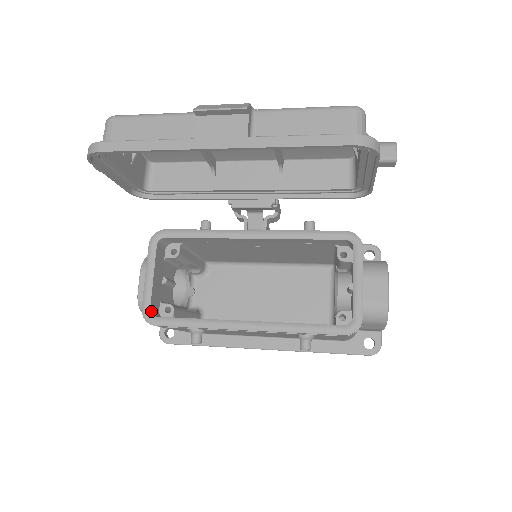
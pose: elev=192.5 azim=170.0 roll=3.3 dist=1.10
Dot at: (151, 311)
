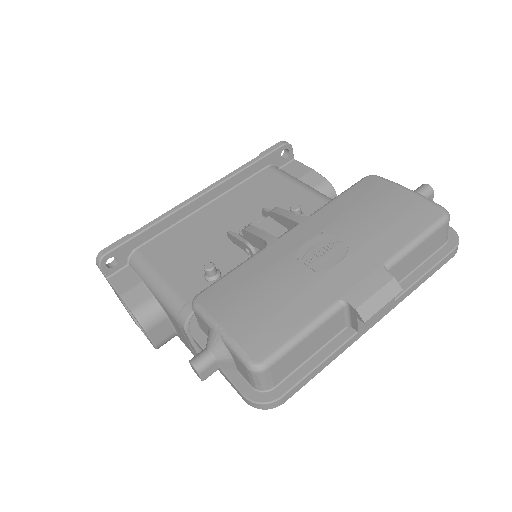
Dot at: occluded
